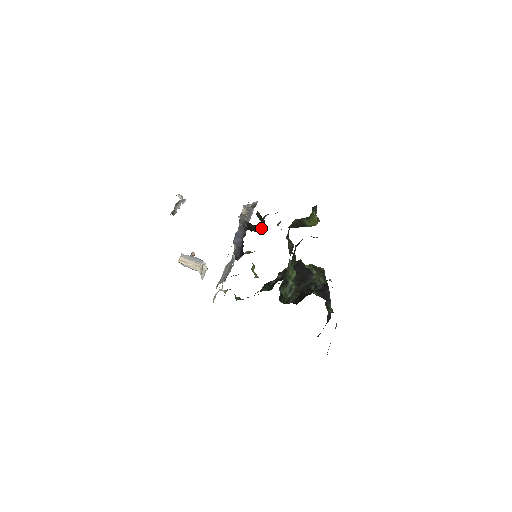
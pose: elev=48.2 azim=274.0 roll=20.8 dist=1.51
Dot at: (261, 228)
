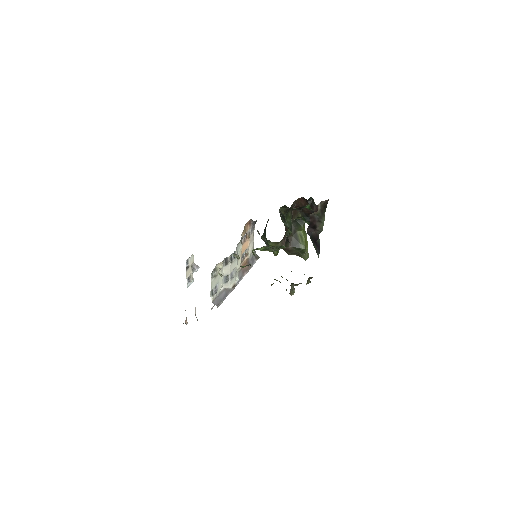
Dot at: occluded
